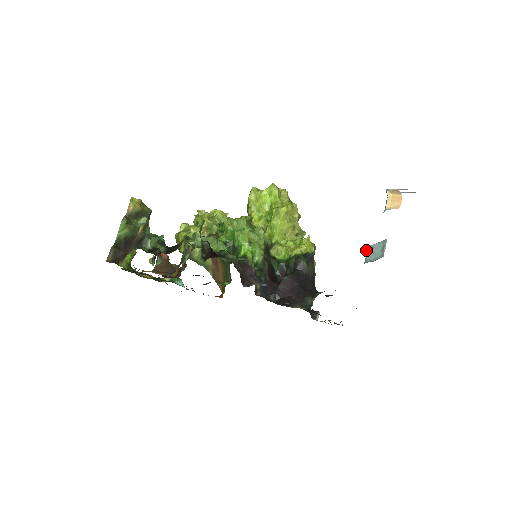
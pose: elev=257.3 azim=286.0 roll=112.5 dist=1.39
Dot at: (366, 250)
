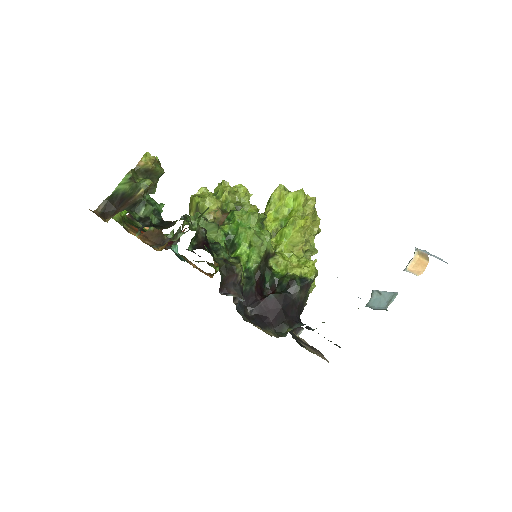
Dot at: (373, 293)
